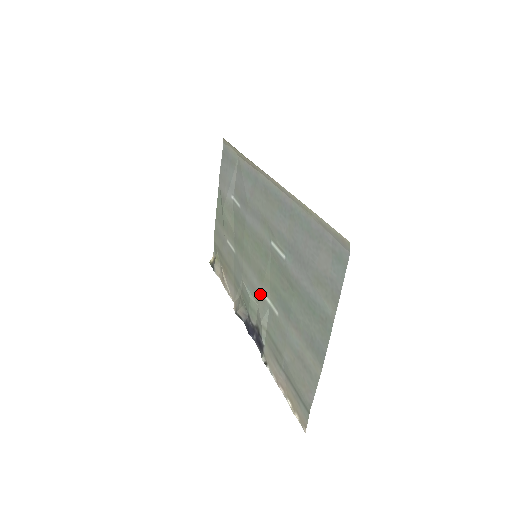
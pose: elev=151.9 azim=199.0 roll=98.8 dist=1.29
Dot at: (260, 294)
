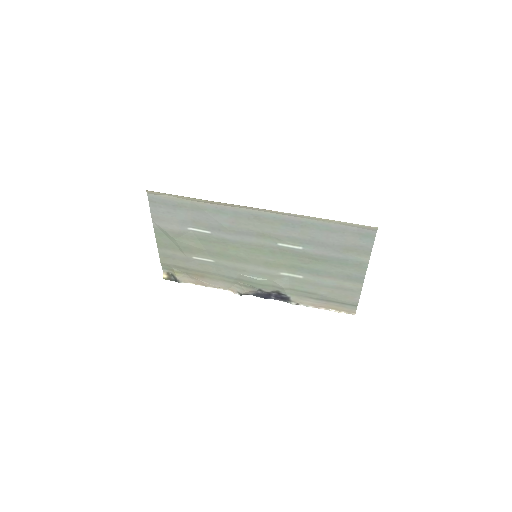
Dot at: (273, 274)
